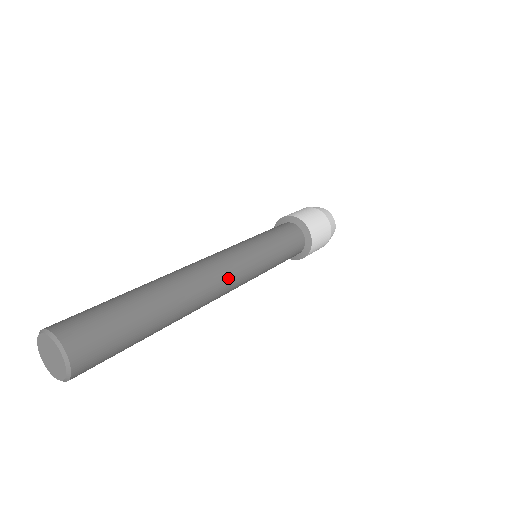
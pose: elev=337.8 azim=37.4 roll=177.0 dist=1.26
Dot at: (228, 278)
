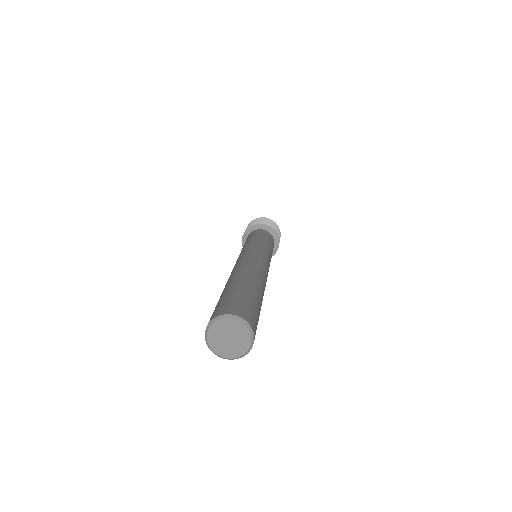
Dot at: (267, 276)
